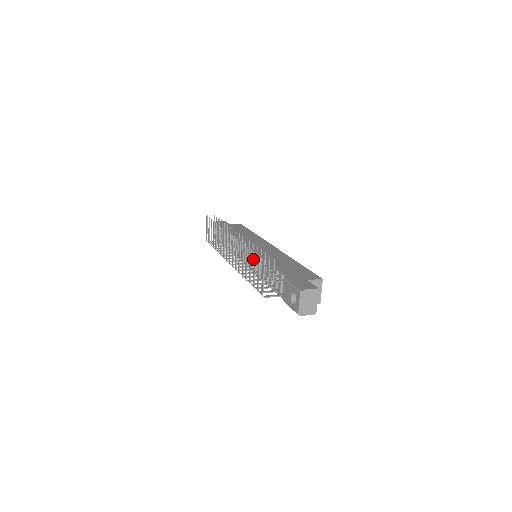
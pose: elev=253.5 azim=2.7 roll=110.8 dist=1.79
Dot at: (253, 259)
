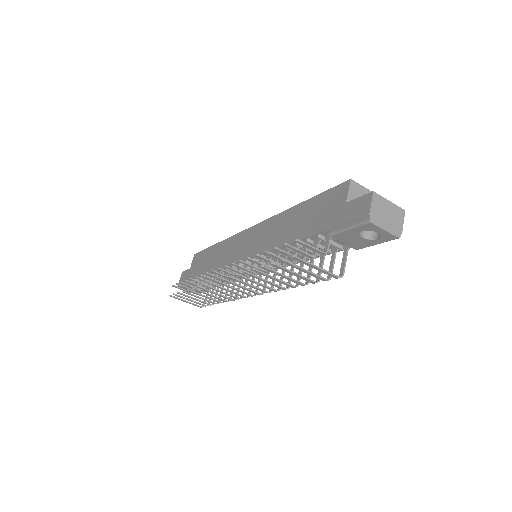
Dot at: occluded
